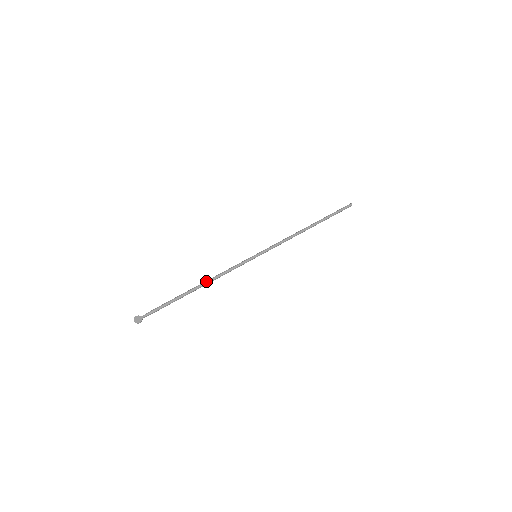
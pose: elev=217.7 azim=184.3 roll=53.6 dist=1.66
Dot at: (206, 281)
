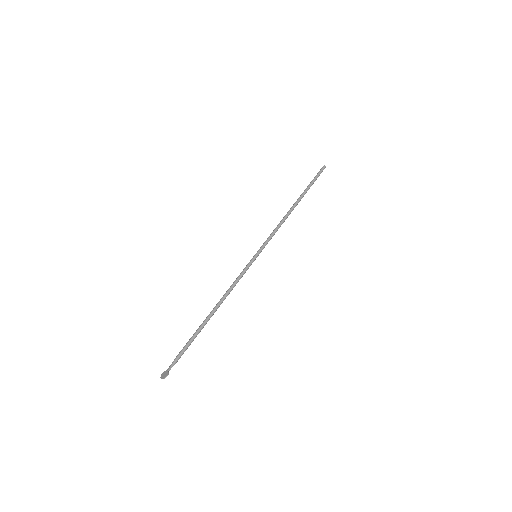
Dot at: (217, 303)
